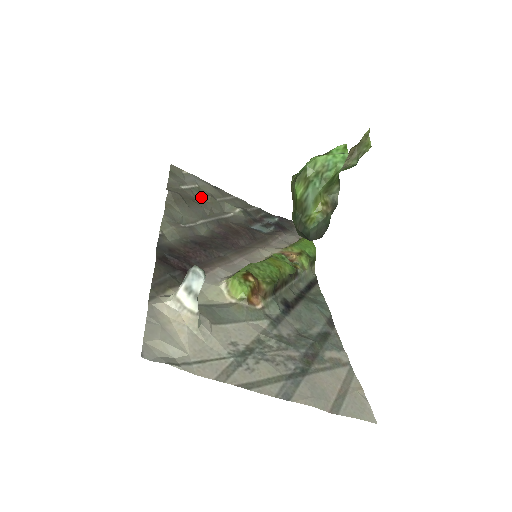
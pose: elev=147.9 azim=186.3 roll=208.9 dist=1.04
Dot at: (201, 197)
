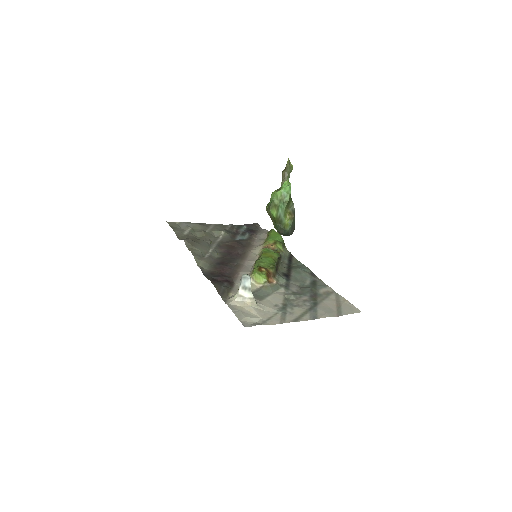
Dot at: (198, 234)
